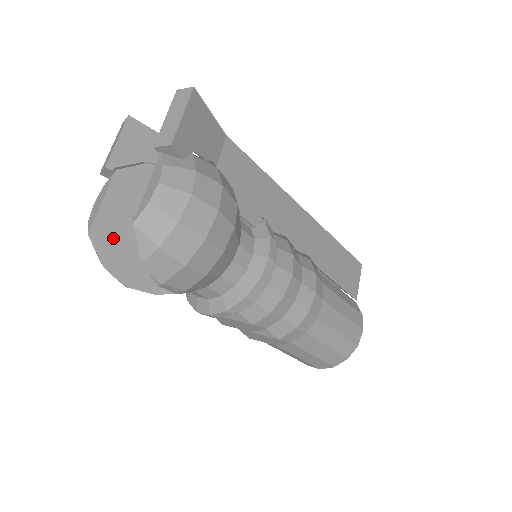
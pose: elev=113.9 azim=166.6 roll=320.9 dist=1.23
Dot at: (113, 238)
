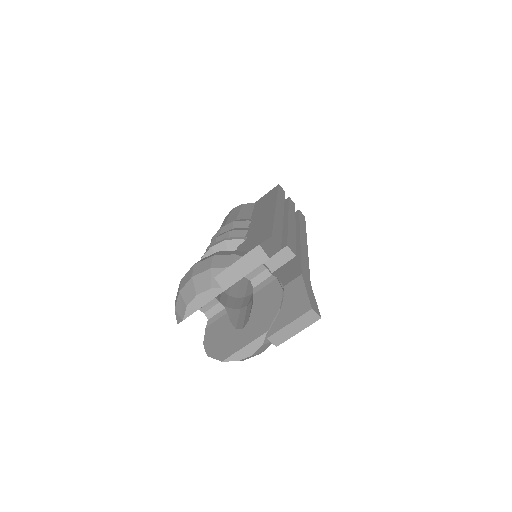
Dot at: occluded
